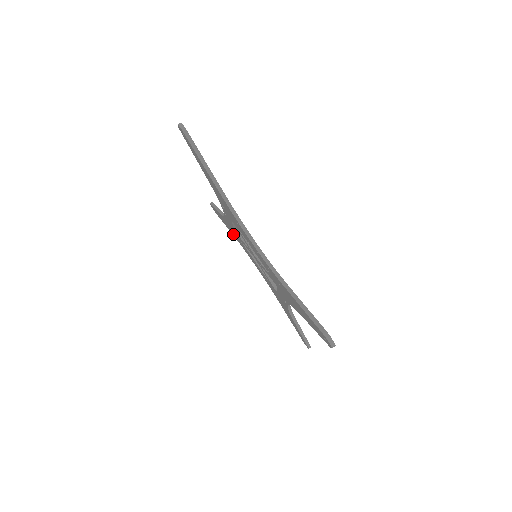
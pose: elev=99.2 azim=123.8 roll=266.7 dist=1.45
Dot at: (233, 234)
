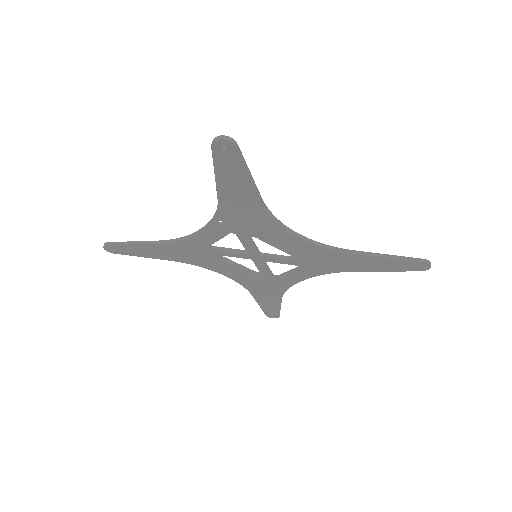
Dot at: (176, 258)
